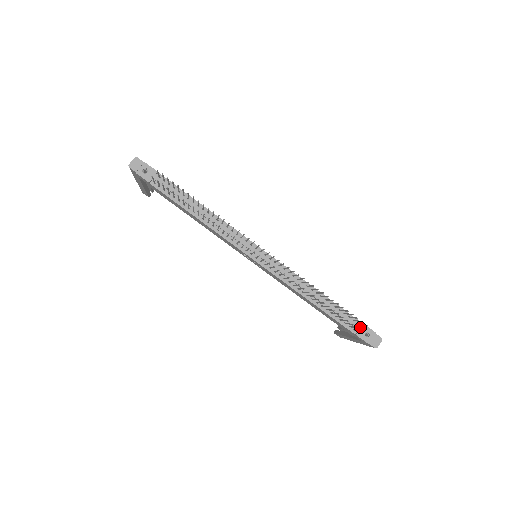
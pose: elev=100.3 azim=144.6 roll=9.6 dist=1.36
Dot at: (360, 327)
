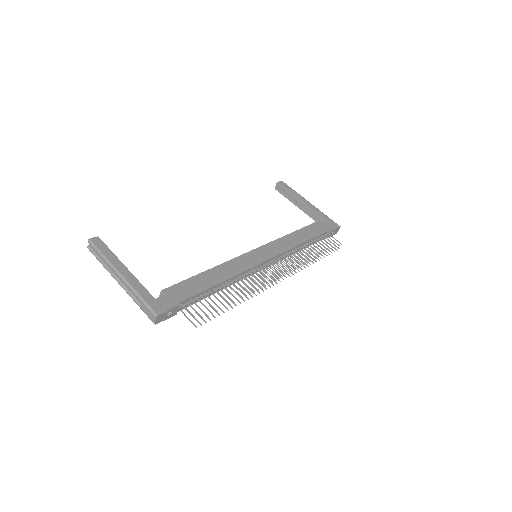
Dot at: (329, 234)
